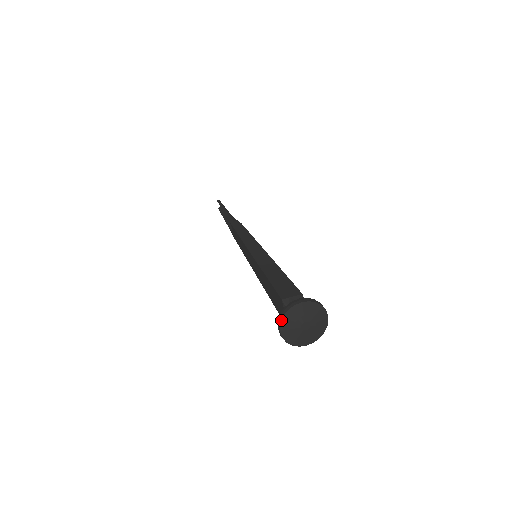
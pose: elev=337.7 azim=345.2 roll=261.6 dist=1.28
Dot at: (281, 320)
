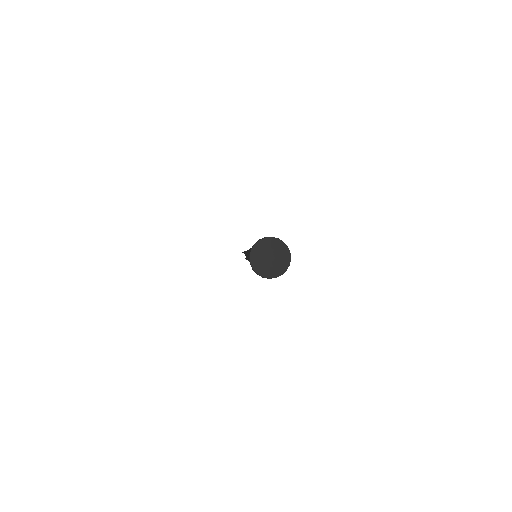
Dot at: (249, 260)
